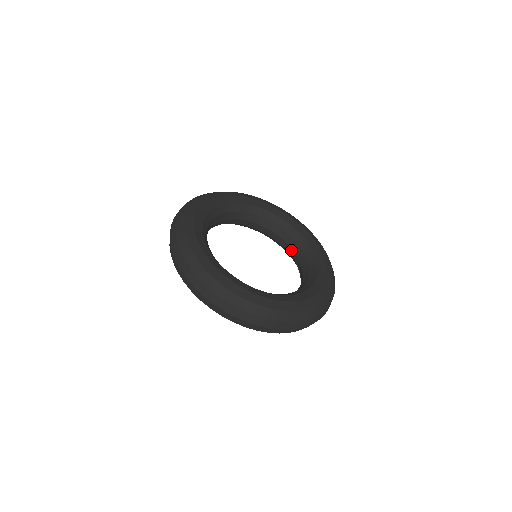
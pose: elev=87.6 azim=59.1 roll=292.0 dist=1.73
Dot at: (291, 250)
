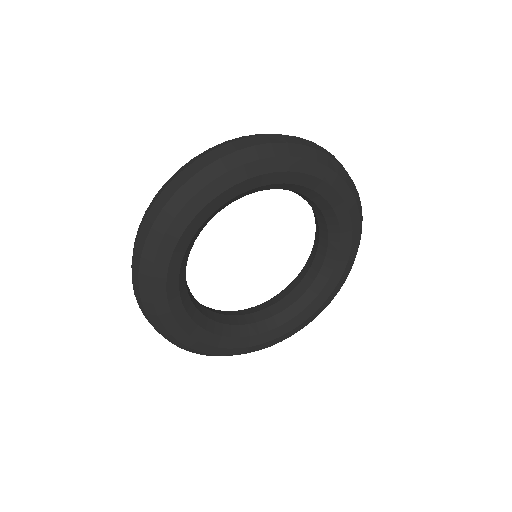
Dot at: (300, 285)
